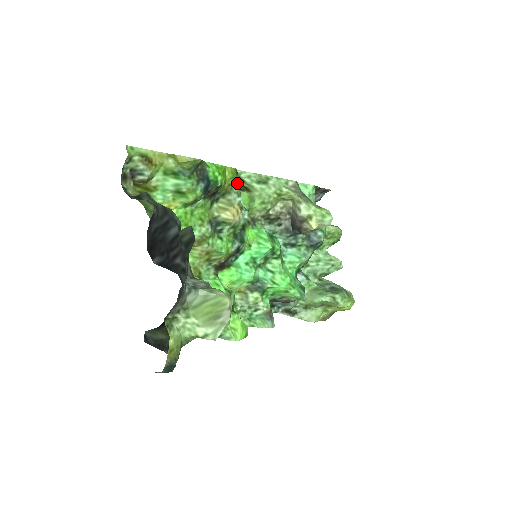
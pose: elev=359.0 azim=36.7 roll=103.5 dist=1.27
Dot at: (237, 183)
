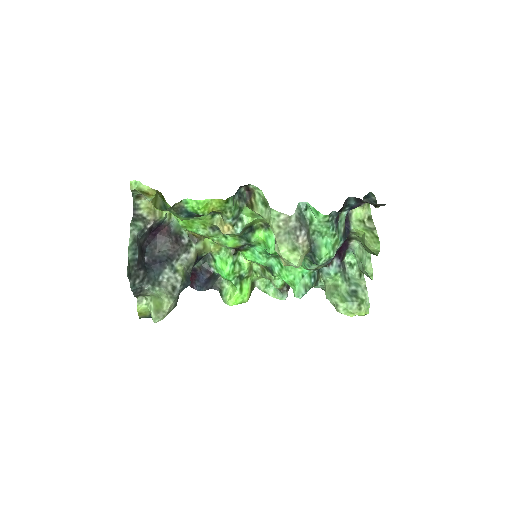
Dot at: (228, 208)
